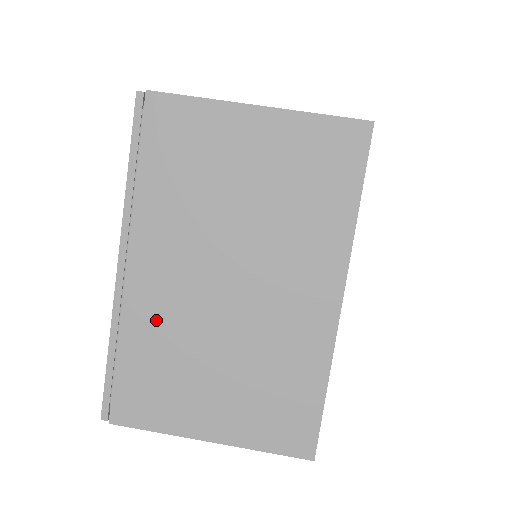
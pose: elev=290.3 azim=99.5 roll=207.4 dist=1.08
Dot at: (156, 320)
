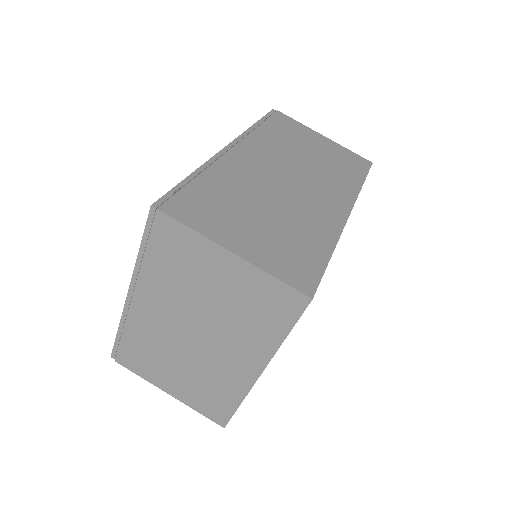
Dot at: (147, 331)
